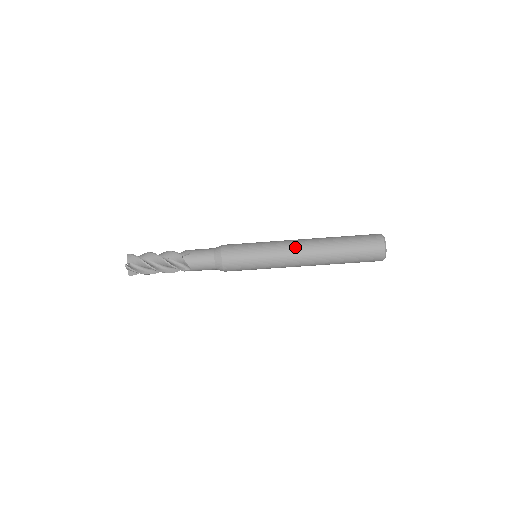
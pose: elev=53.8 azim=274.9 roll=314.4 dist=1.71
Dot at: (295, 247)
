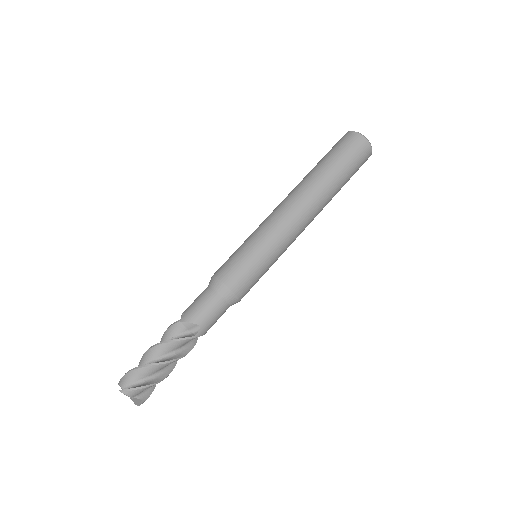
Dot at: (281, 206)
